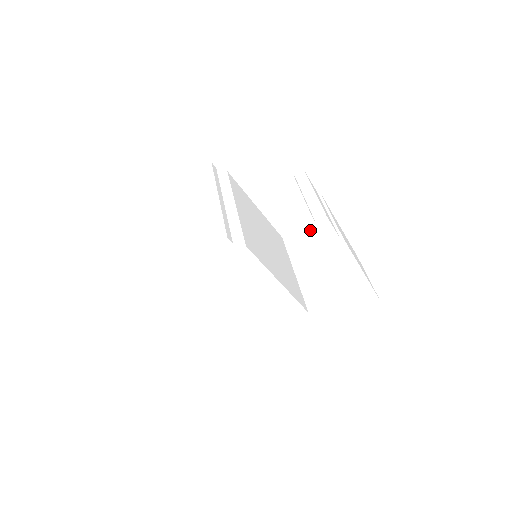
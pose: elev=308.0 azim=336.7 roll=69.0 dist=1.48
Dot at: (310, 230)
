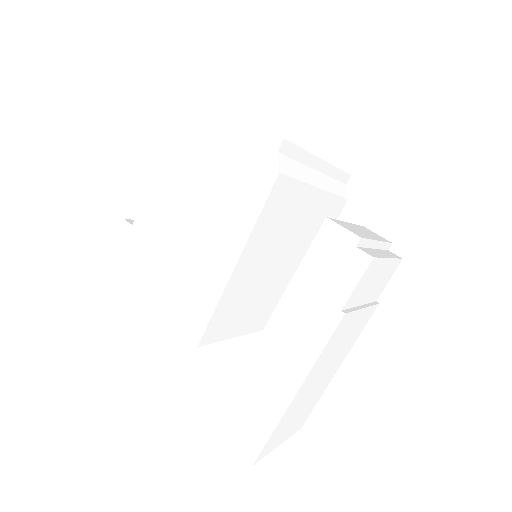
Dot at: (339, 249)
